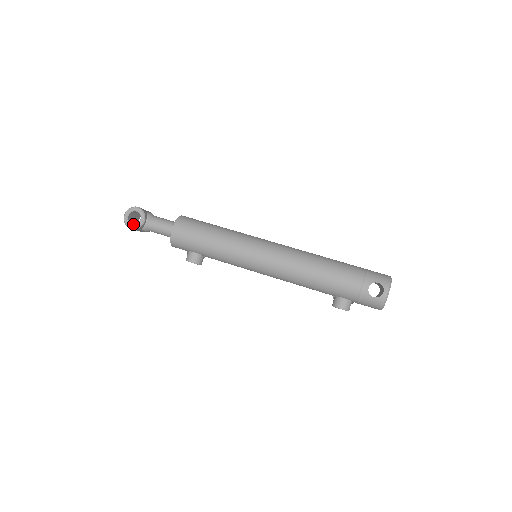
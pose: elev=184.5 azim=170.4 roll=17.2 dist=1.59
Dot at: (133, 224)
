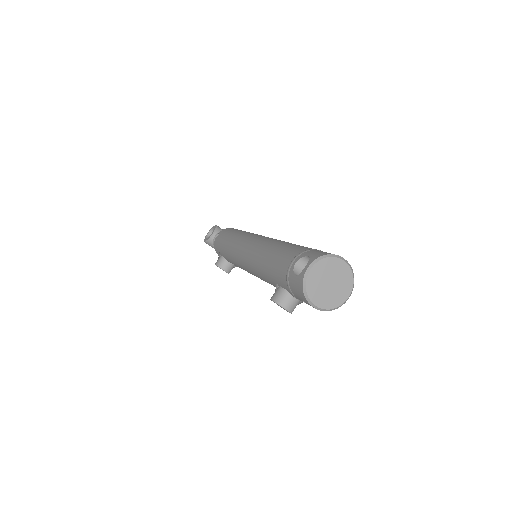
Dot at: (207, 238)
